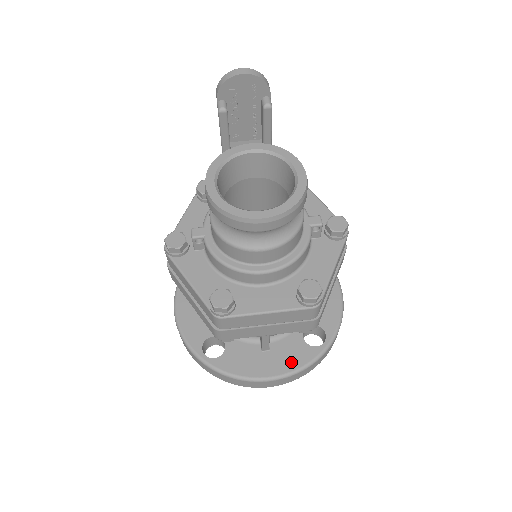
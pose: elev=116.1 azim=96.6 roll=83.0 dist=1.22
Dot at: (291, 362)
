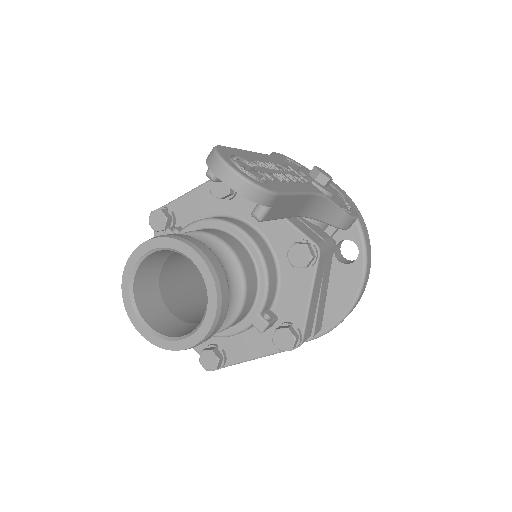
Dot at: occluded
